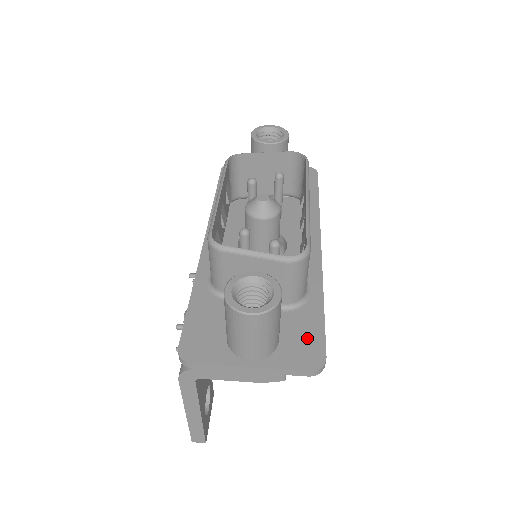
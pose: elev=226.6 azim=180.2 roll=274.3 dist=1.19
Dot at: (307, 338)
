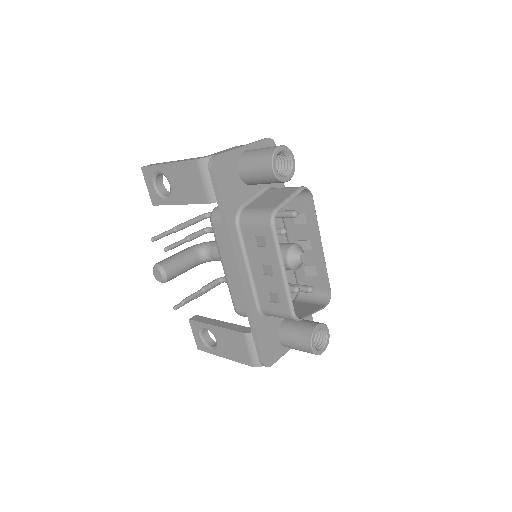
Dot at: occluded
